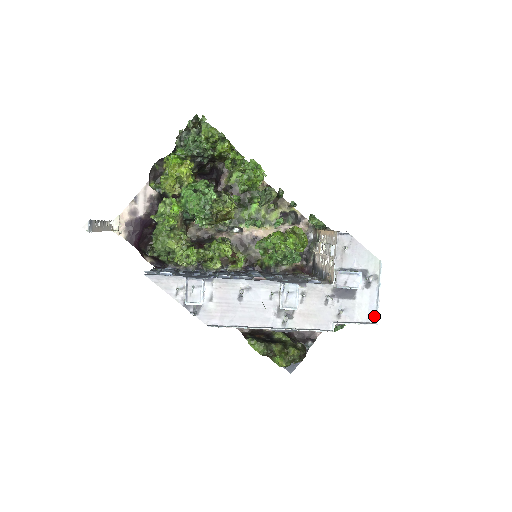
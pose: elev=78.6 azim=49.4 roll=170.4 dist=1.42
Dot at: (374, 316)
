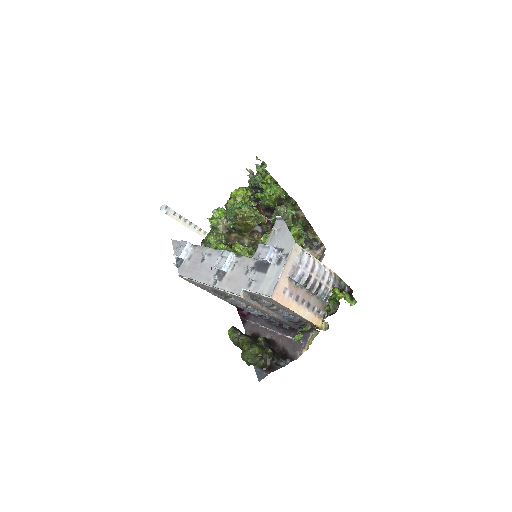
Dot at: (273, 290)
